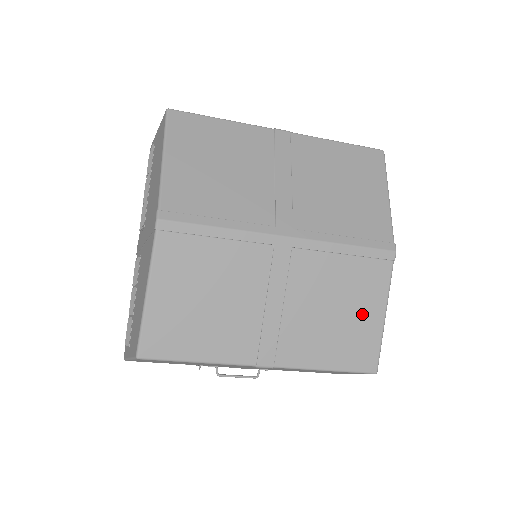
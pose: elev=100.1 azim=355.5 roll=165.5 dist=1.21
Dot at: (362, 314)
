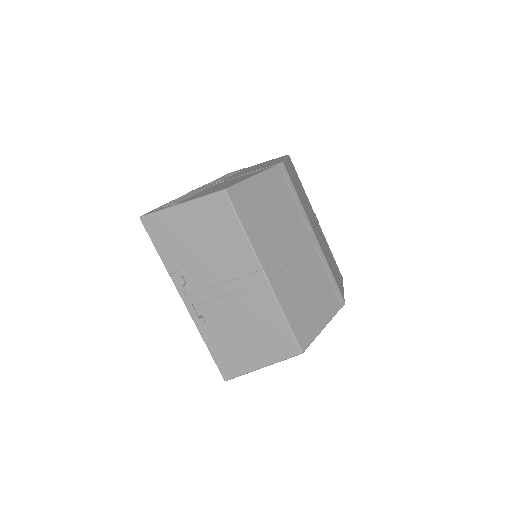
Dot at: (317, 312)
